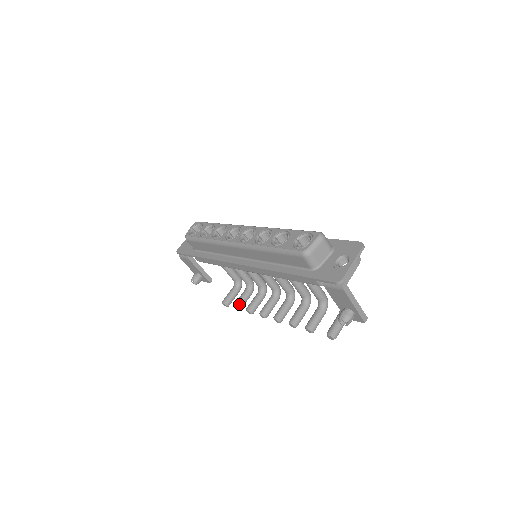
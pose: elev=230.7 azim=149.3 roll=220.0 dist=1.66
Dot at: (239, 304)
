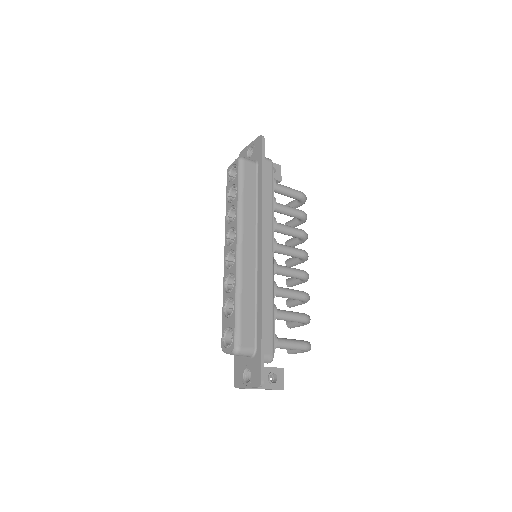
Dot at: occluded
